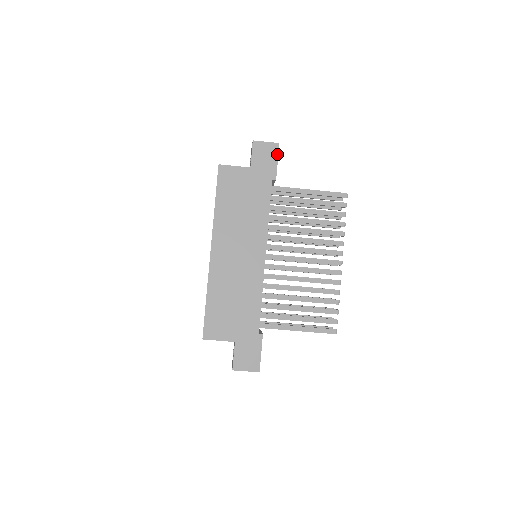
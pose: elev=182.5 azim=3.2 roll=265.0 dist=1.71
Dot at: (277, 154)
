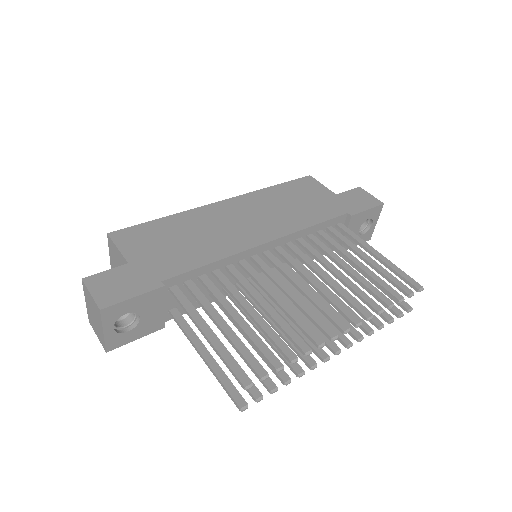
Dot at: (373, 206)
